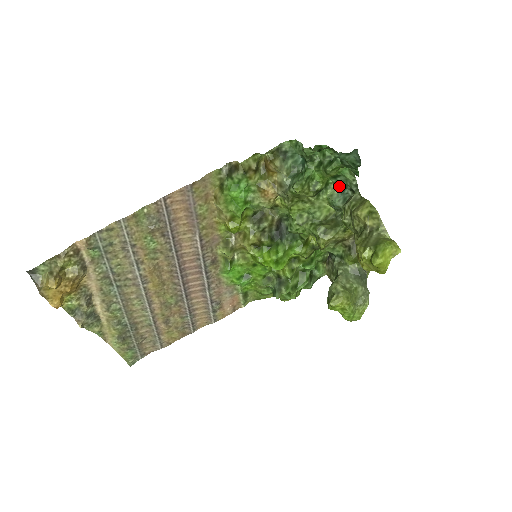
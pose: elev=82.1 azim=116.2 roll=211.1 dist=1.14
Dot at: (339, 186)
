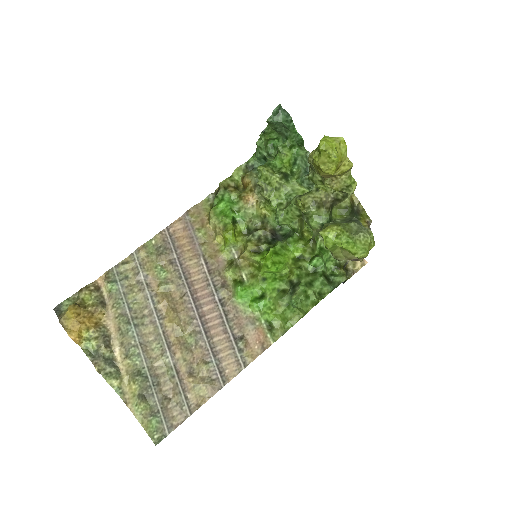
Dot at: (302, 169)
